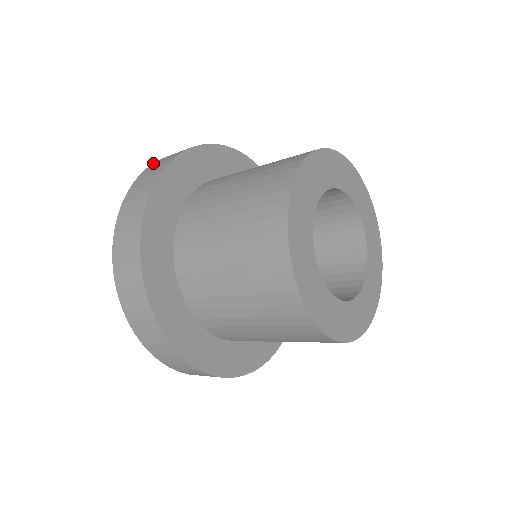
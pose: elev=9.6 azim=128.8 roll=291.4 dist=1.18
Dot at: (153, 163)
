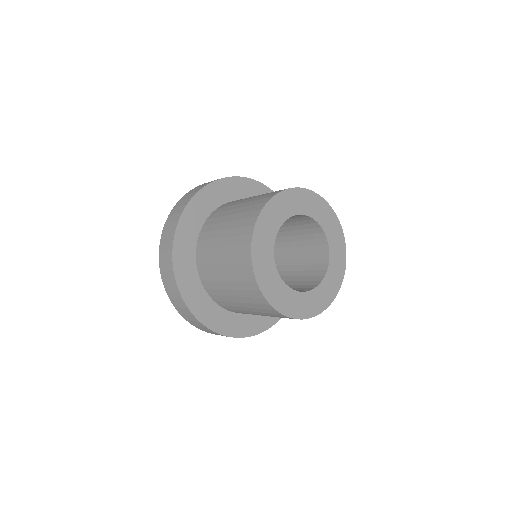
Dot at: occluded
